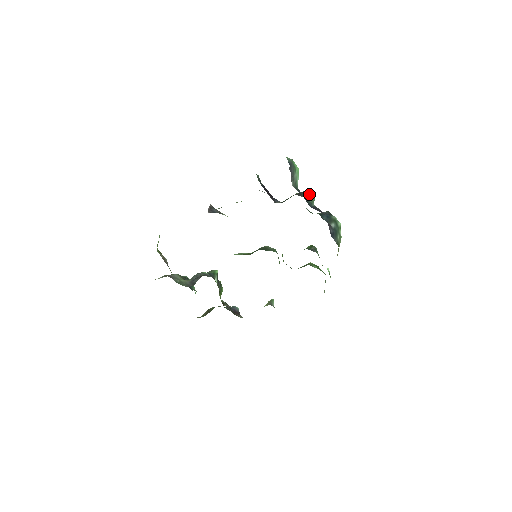
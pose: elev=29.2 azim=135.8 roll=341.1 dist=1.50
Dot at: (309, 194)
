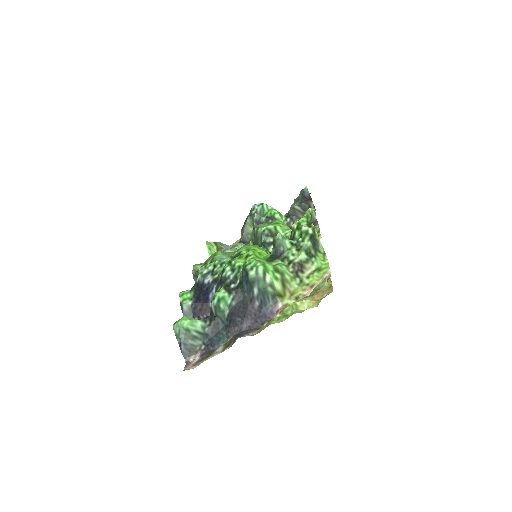
Dot at: (215, 308)
